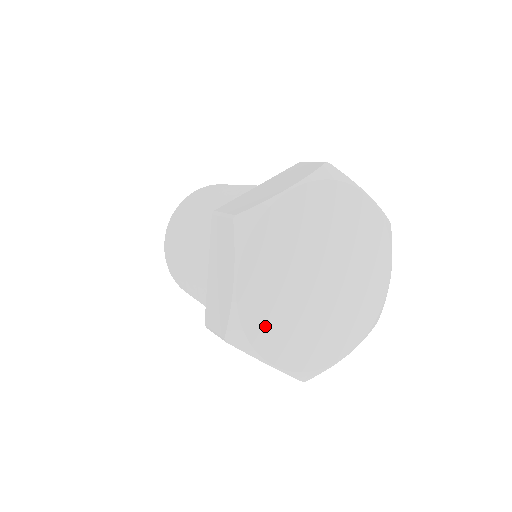
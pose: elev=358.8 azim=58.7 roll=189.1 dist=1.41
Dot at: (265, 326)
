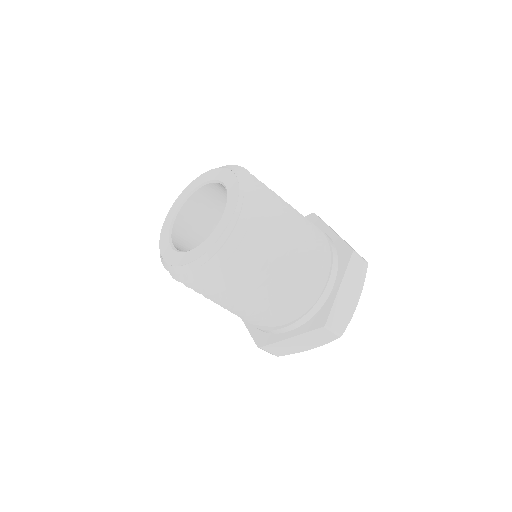
Dot at: occluded
